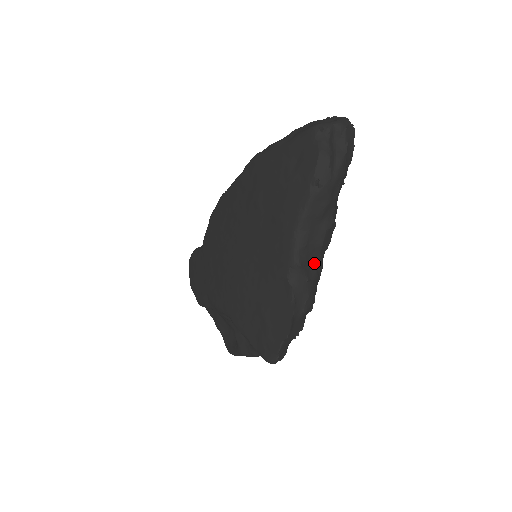
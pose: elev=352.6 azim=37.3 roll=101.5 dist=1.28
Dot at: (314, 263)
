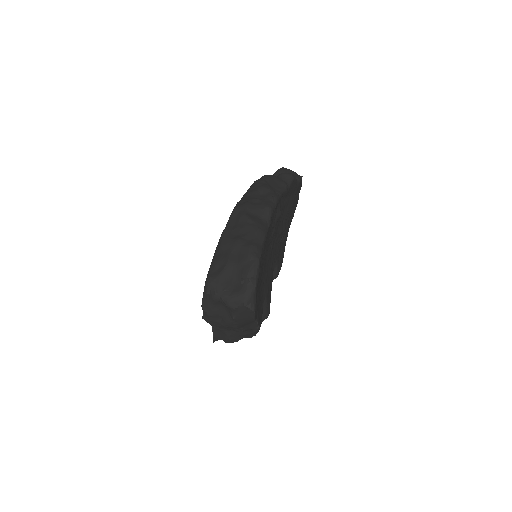
Dot at: occluded
